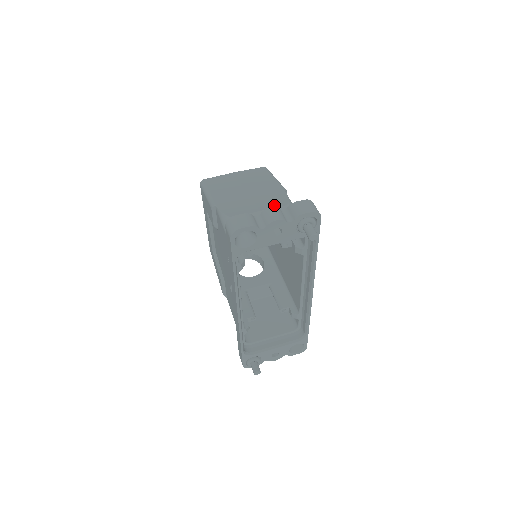
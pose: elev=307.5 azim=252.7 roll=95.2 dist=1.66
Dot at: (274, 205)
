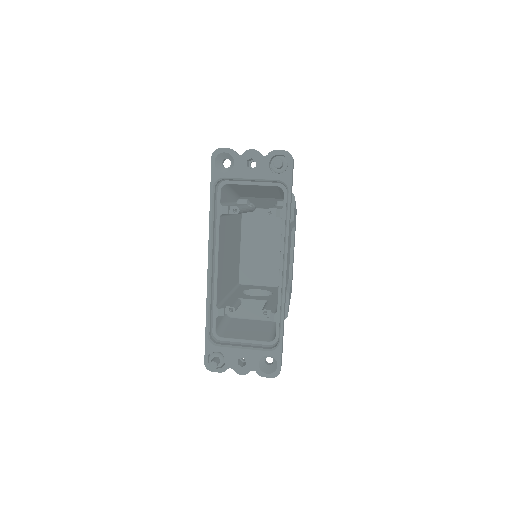
Dot at: occluded
